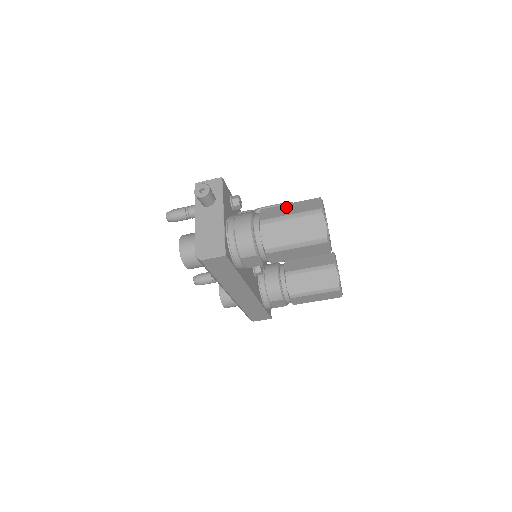
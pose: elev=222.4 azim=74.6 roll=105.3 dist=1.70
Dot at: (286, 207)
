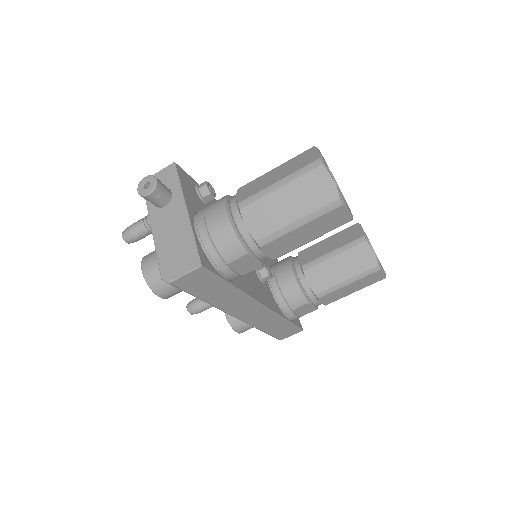
Dot at: (270, 174)
